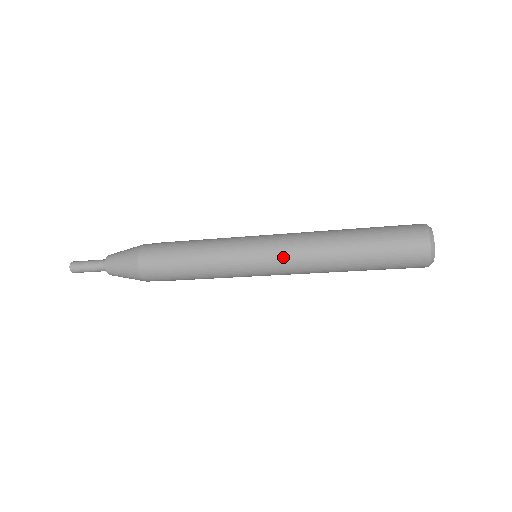
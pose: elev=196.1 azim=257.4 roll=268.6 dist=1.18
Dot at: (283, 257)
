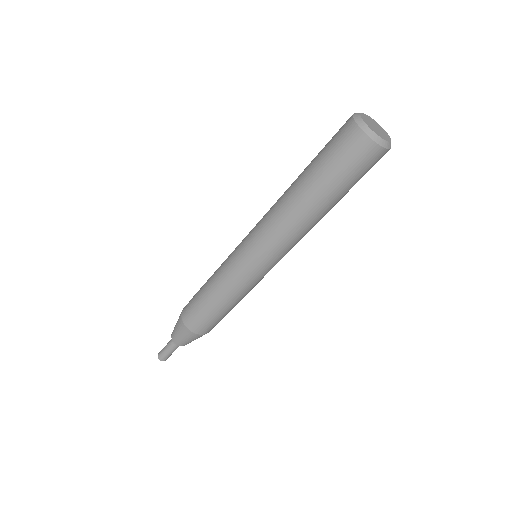
Dot at: (257, 232)
